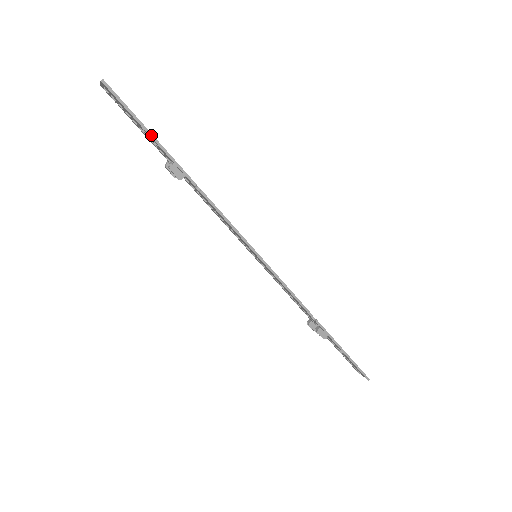
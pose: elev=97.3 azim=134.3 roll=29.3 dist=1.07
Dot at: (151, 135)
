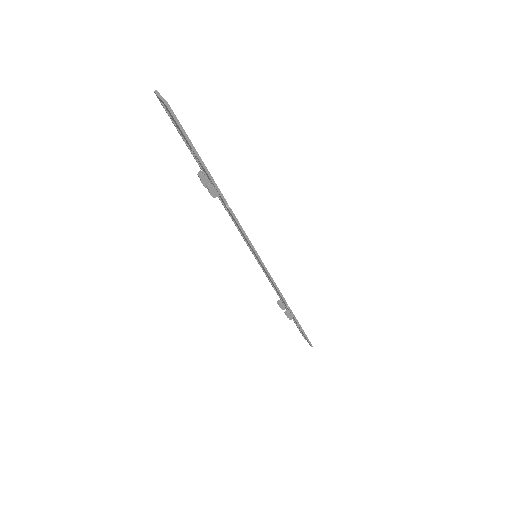
Dot at: (200, 158)
